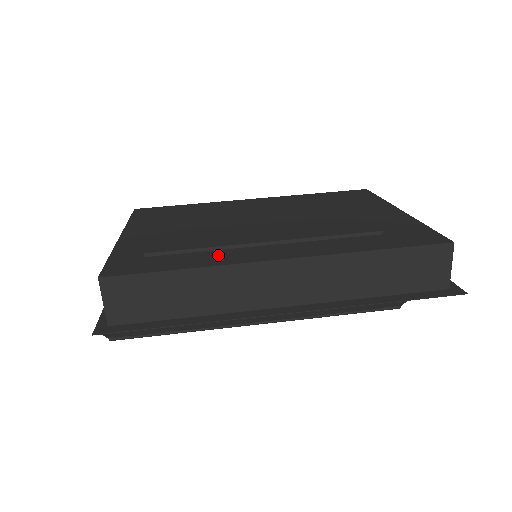
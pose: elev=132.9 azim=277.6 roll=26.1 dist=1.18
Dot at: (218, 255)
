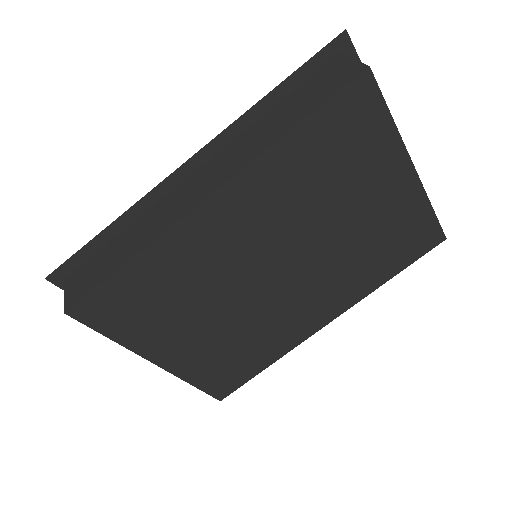
Dot at: (279, 343)
